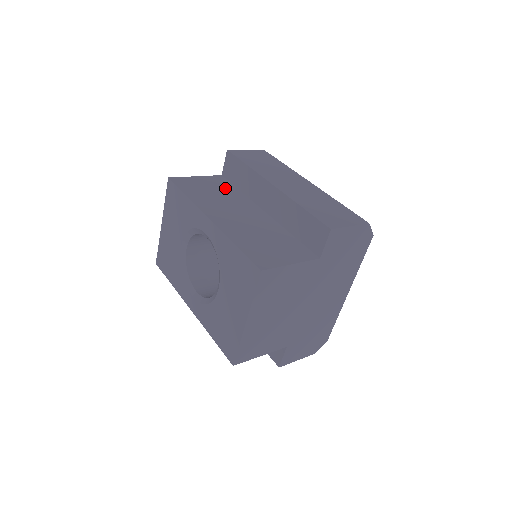
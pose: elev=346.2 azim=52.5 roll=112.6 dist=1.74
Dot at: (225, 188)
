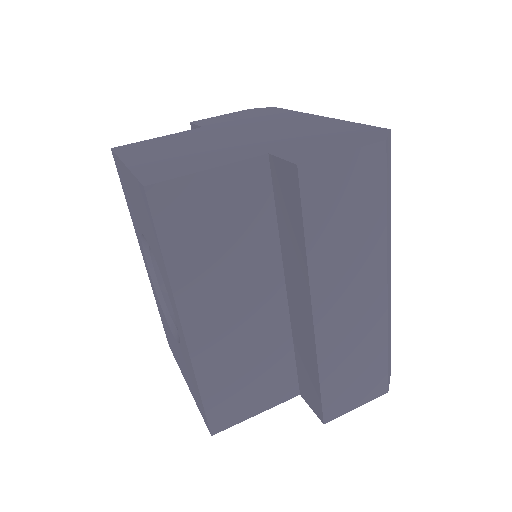
Dot at: (252, 216)
